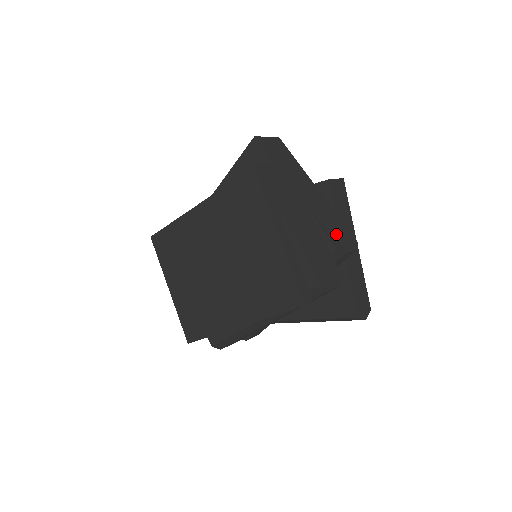
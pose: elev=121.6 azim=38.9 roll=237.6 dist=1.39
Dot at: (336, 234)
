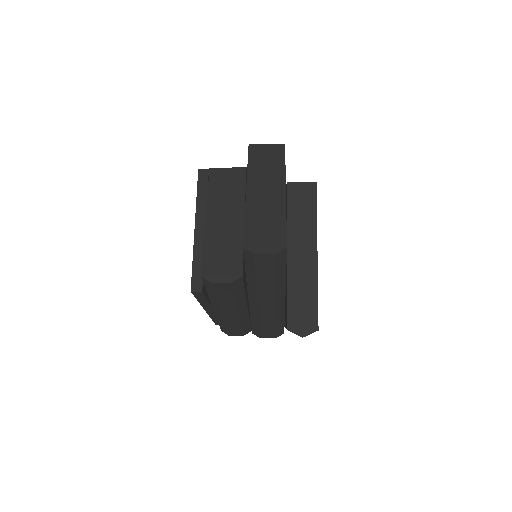
Dot at: (260, 235)
